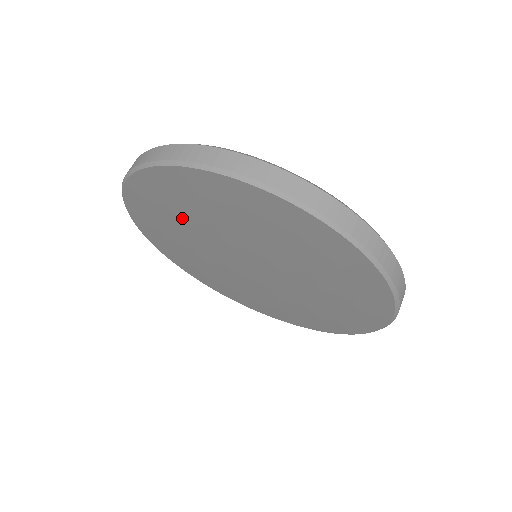
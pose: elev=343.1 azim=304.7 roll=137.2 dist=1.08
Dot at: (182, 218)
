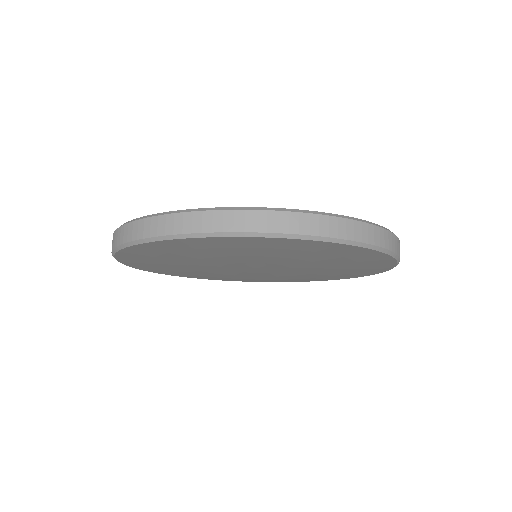
Dot at: (195, 256)
